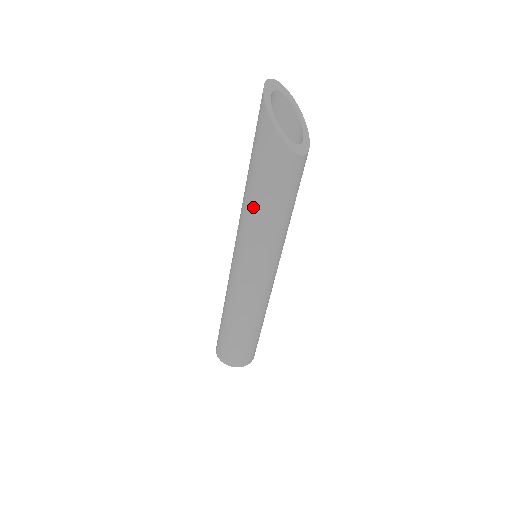
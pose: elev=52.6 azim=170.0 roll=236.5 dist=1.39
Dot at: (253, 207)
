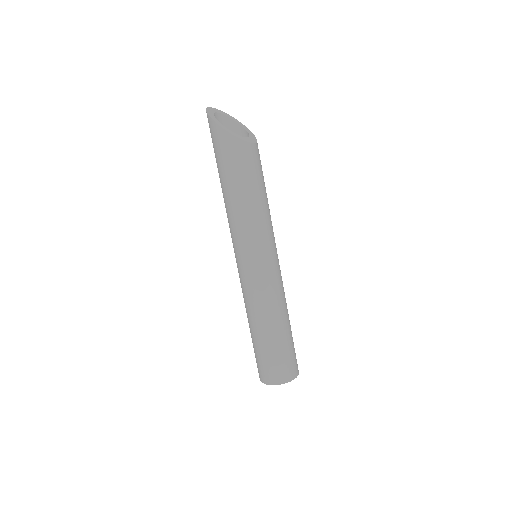
Dot at: (232, 200)
